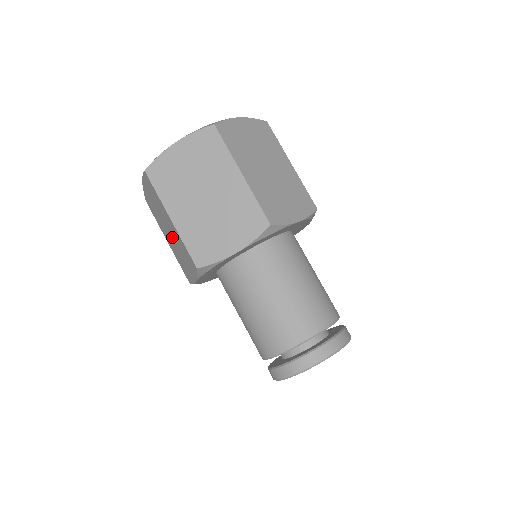
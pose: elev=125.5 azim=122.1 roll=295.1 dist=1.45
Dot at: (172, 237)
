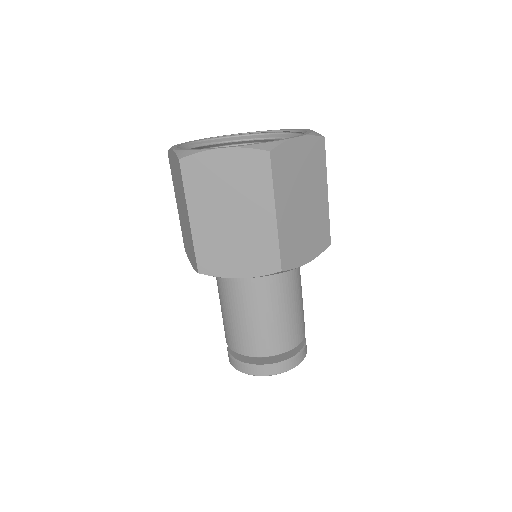
Dot at: (235, 225)
